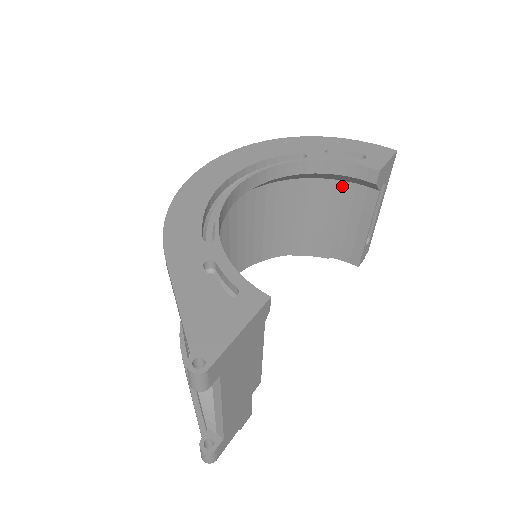
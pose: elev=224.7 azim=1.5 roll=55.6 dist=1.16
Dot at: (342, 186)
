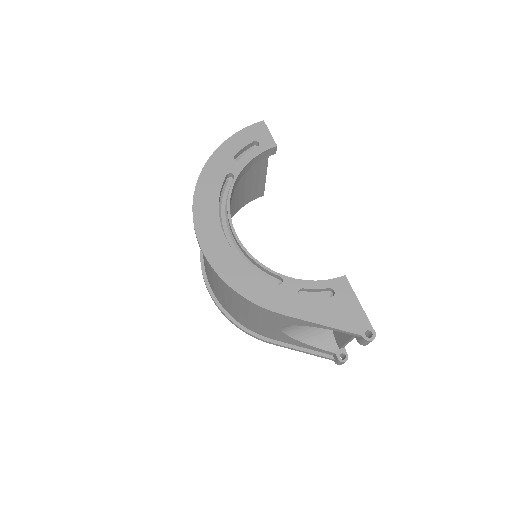
Dot at: occluded
